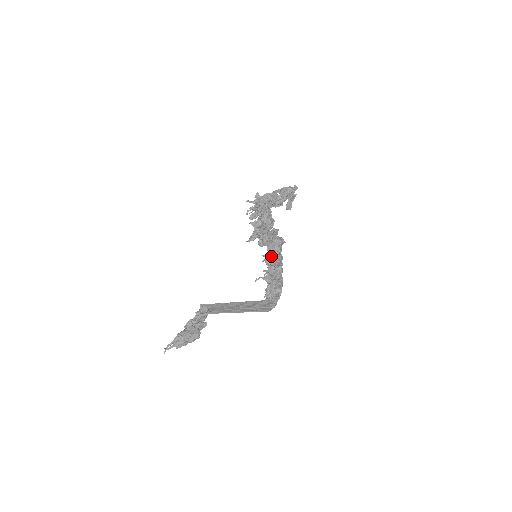
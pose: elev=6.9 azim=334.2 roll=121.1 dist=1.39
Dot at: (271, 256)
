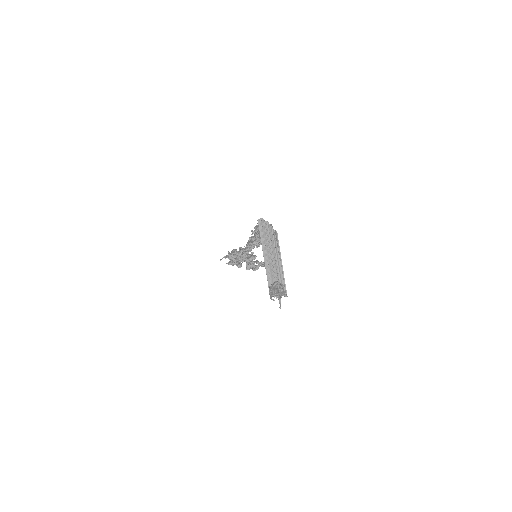
Dot at: (254, 241)
